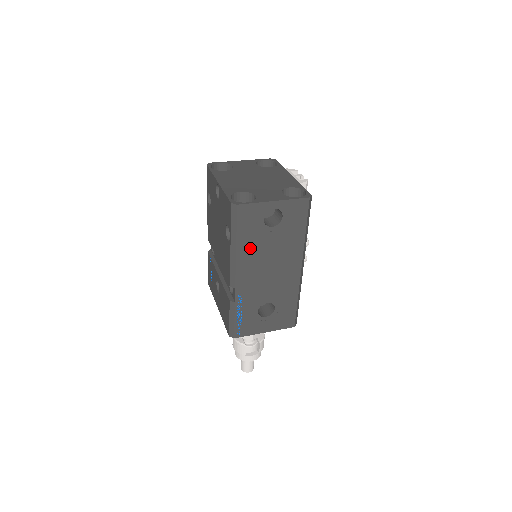
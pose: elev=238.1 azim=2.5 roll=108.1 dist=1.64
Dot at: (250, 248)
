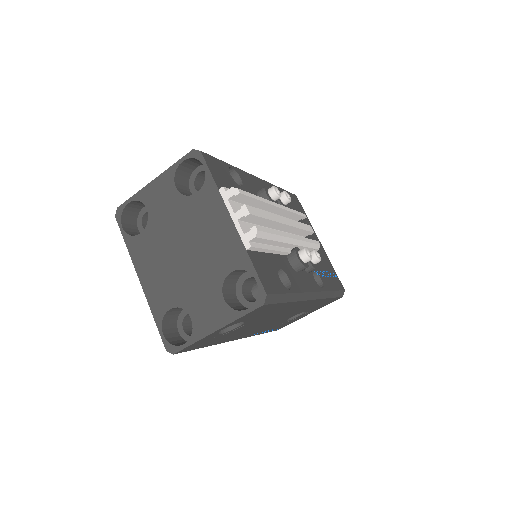
Dot at: (229, 337)
